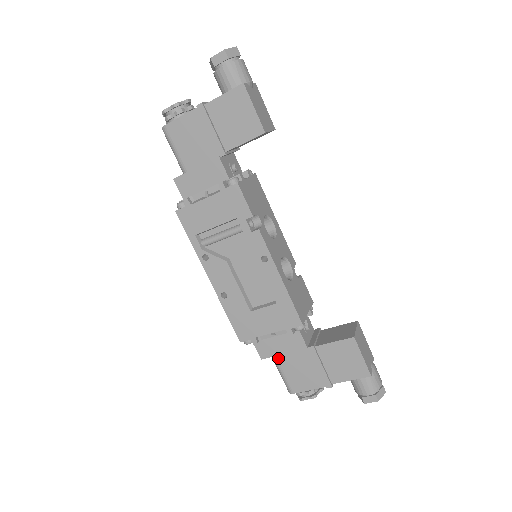
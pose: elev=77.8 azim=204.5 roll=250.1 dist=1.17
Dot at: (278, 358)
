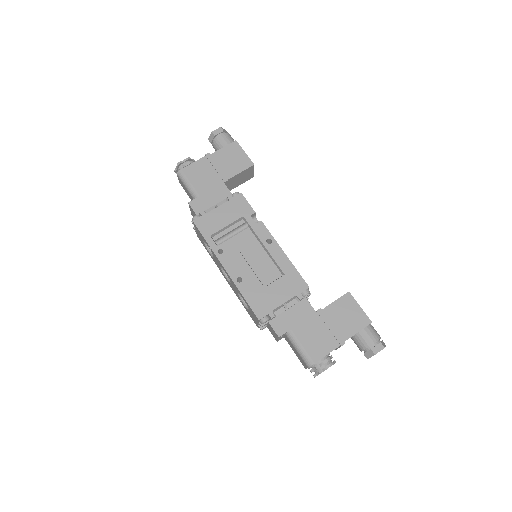
Dot at: (293, 330)
